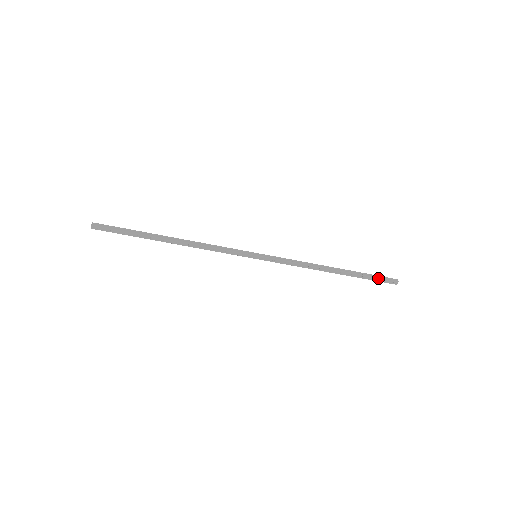
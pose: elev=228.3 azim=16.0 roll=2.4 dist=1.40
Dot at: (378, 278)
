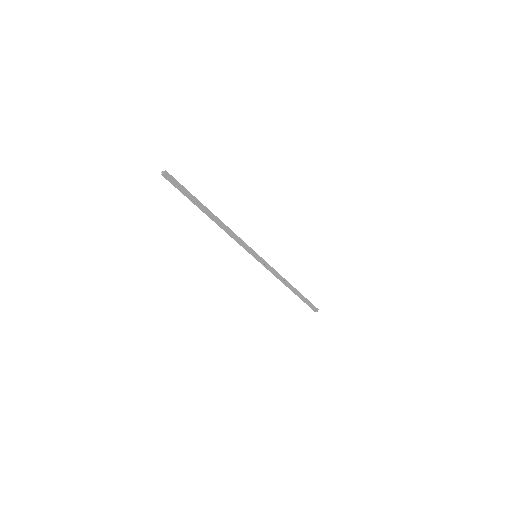
Dot at: (310, 304)
